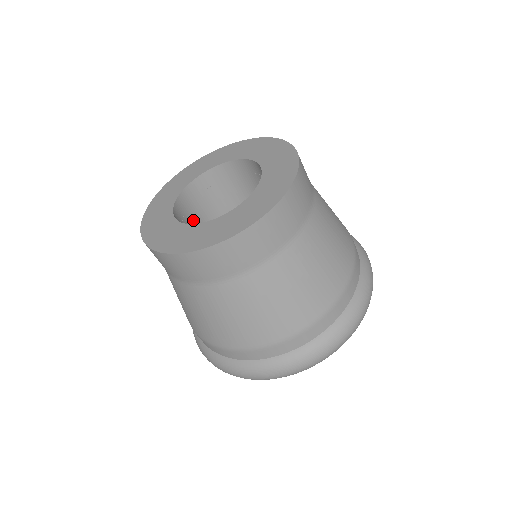
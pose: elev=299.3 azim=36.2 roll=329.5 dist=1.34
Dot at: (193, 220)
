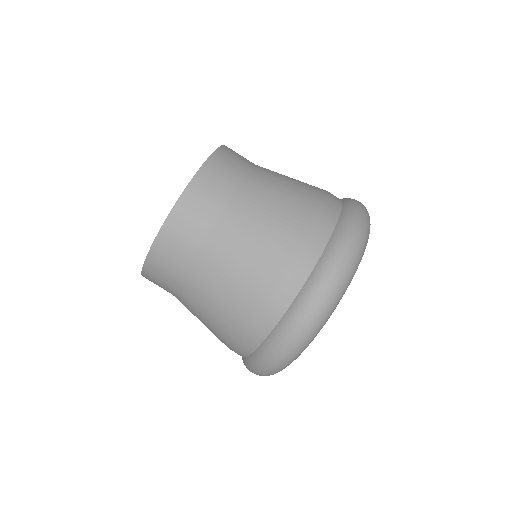
Dot at: occluded
